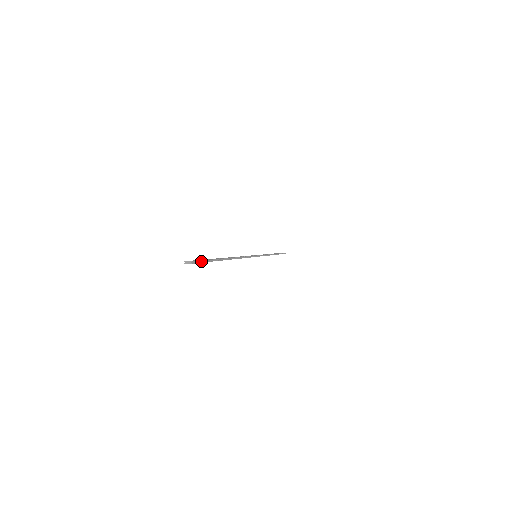
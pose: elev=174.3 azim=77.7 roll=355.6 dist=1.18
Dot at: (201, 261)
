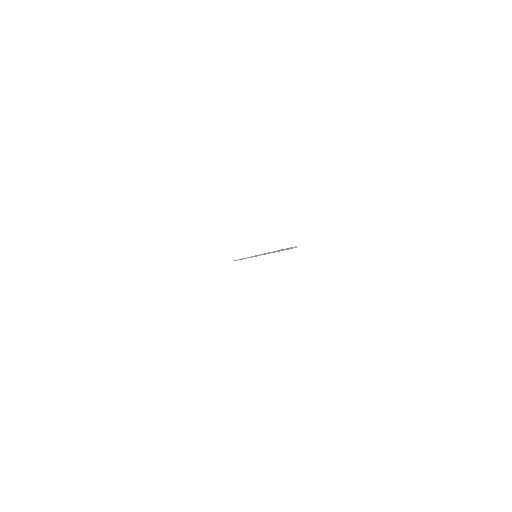
Dot at: occluded
